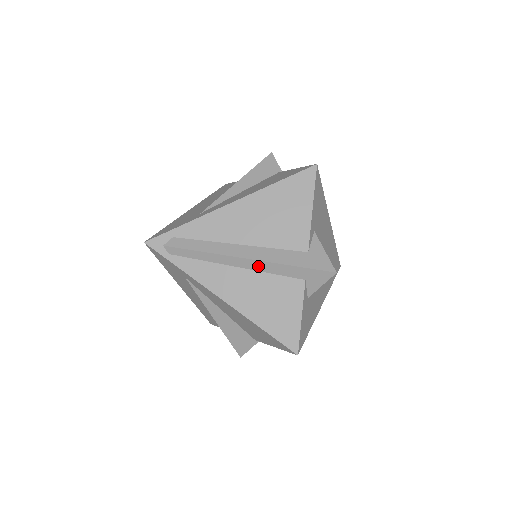
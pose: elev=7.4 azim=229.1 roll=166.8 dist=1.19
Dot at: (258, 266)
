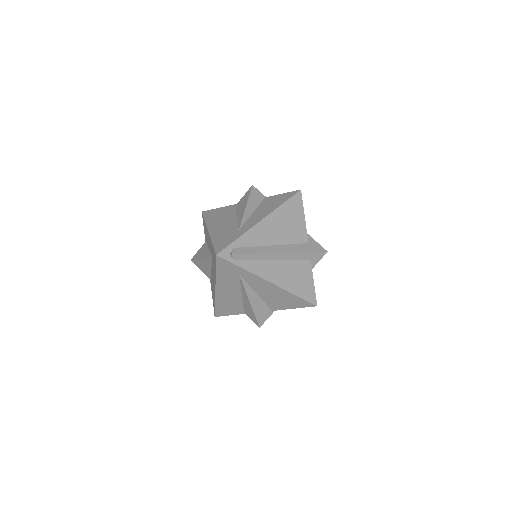
Dot at: (287, 257)
